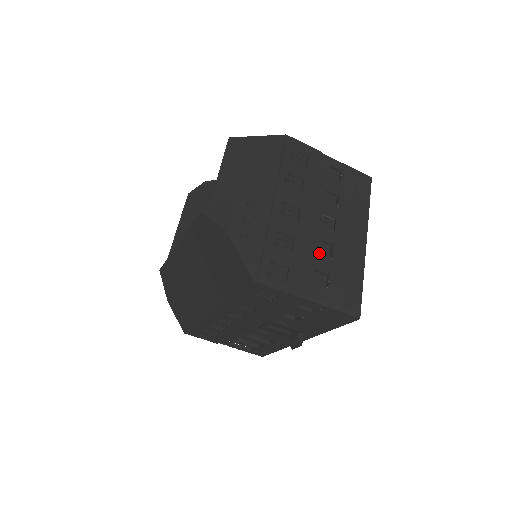
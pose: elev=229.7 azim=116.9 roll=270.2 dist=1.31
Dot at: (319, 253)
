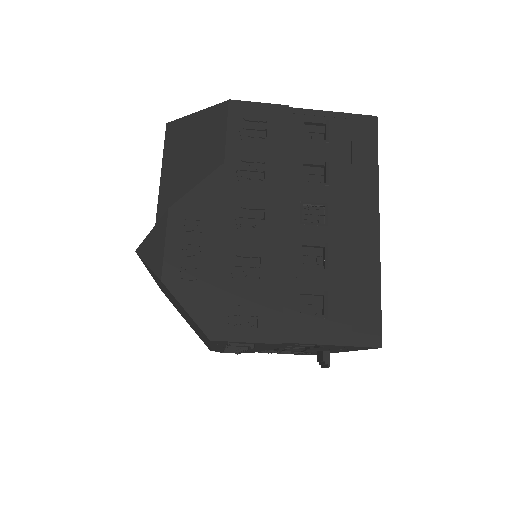
Dot at: (304, 267)
